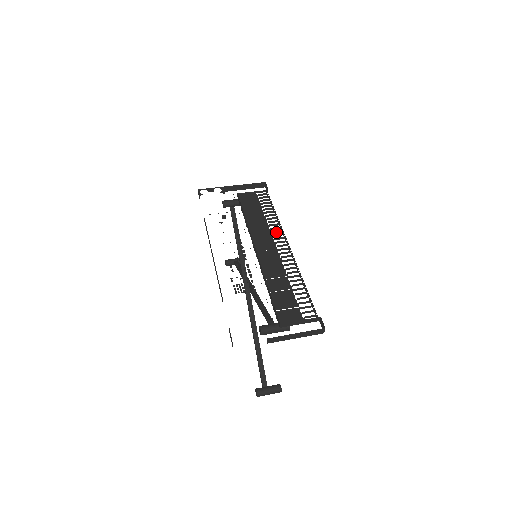
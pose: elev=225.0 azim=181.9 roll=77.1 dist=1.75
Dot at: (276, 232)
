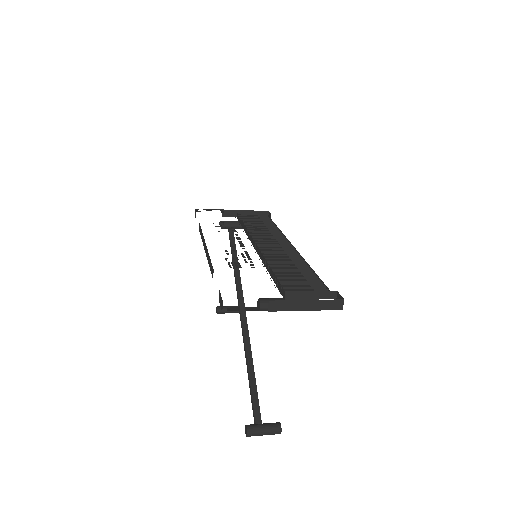
Dot at: occluded
